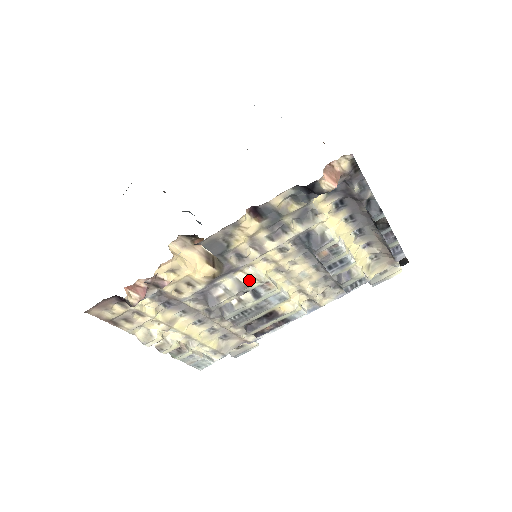
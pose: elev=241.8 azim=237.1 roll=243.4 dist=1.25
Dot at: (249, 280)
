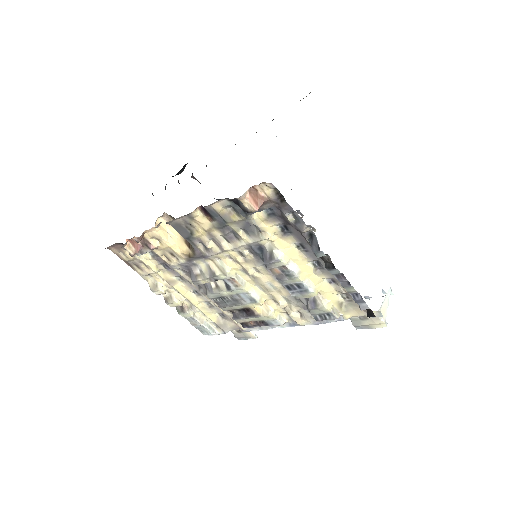
Dot at: (217, 270)
